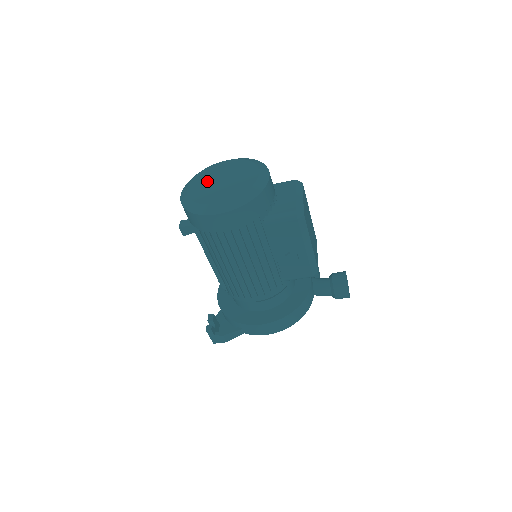
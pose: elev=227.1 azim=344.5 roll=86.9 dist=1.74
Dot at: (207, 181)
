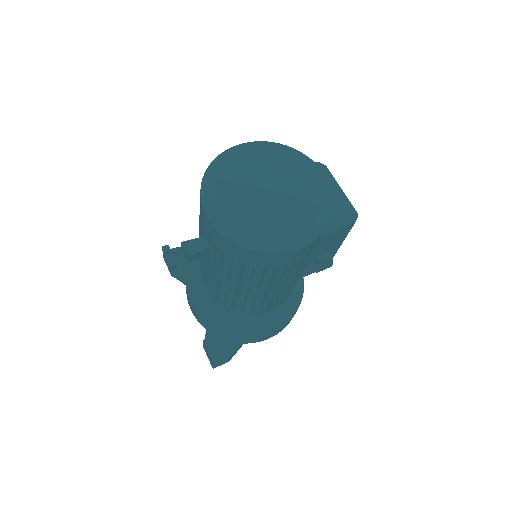
Dot at: (244, 192)
